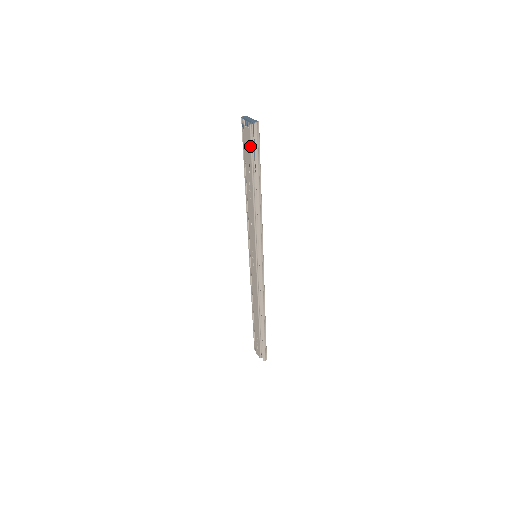
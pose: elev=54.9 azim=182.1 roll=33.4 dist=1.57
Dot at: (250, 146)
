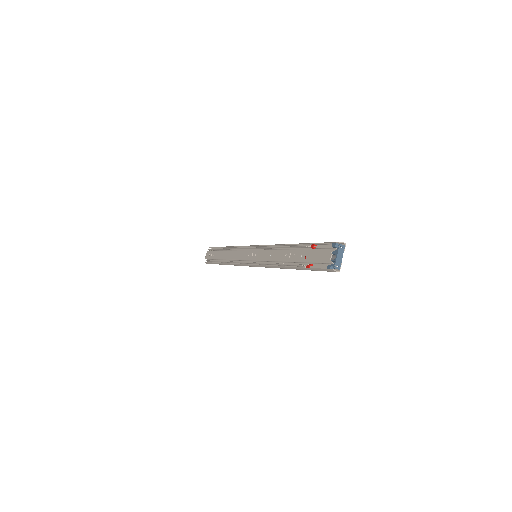
Dot at: (318, 261)
